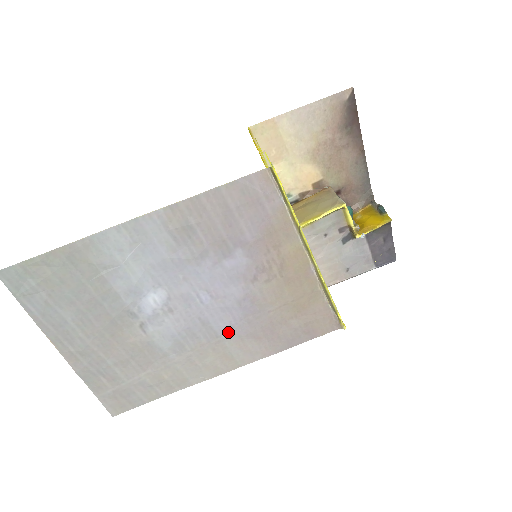
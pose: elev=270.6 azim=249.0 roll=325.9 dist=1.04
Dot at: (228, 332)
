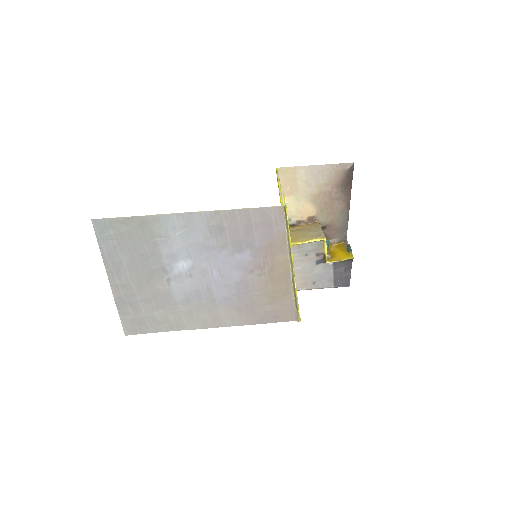
Dot at: (222, 301)
